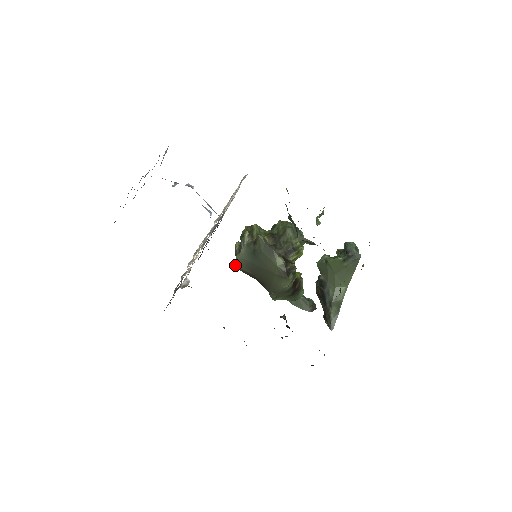
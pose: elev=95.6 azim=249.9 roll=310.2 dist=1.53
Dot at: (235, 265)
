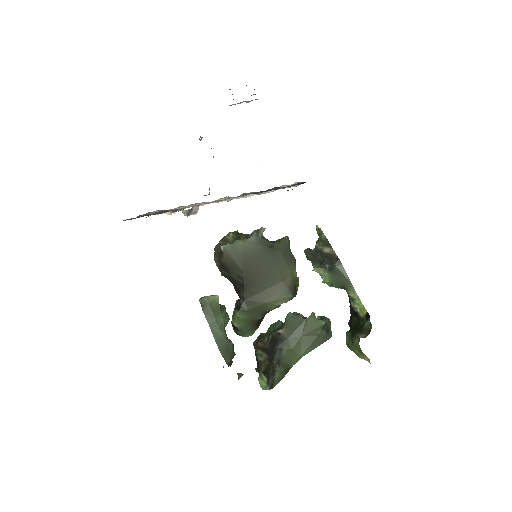
Dot at: (226, 248)
